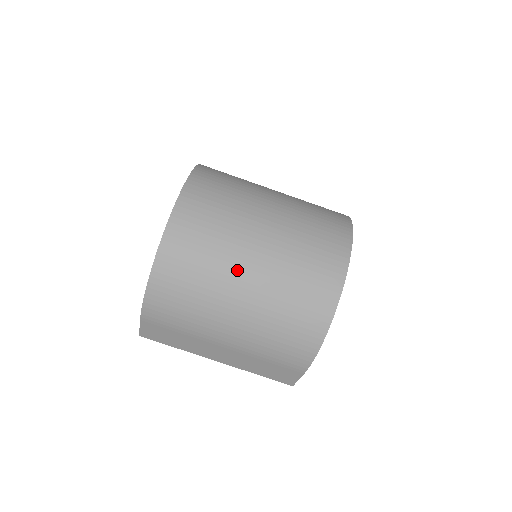
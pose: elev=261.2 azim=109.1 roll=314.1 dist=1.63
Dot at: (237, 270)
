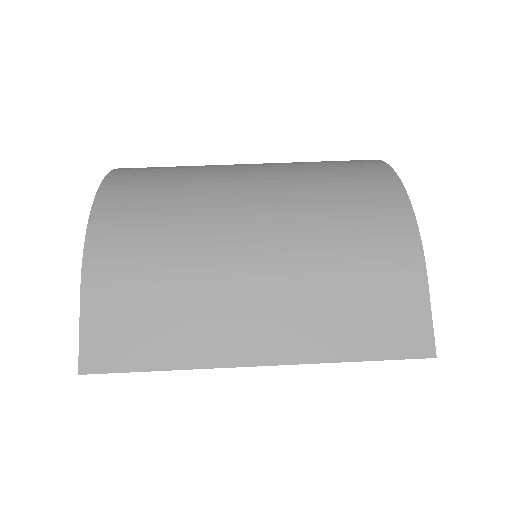
Dot at: (229, 170)
